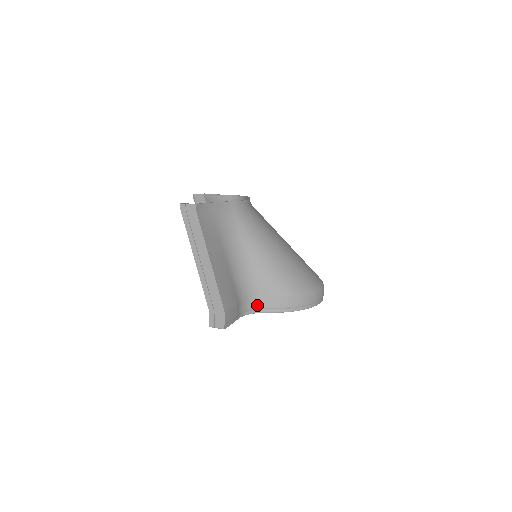
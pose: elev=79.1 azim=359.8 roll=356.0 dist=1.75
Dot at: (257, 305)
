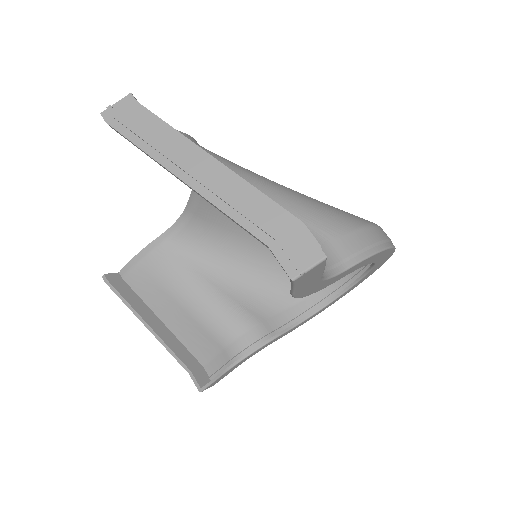
Dot at: (327, 261)
